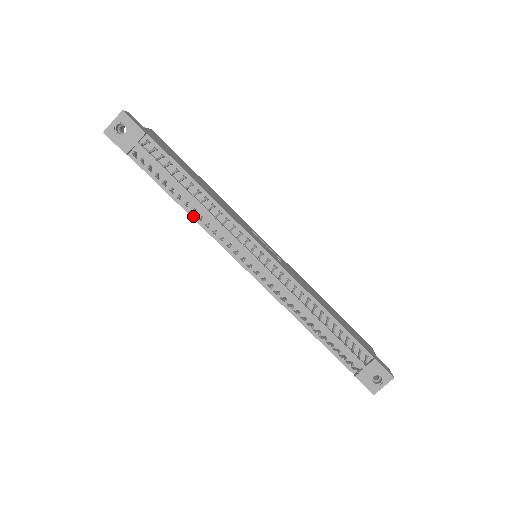
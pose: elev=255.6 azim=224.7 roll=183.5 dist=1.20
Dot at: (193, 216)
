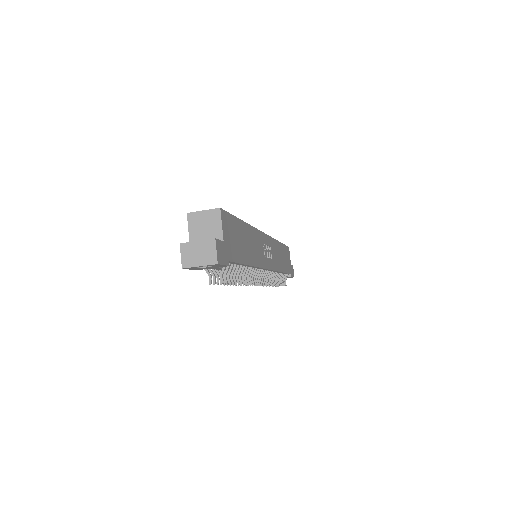
Dot at: occluded
